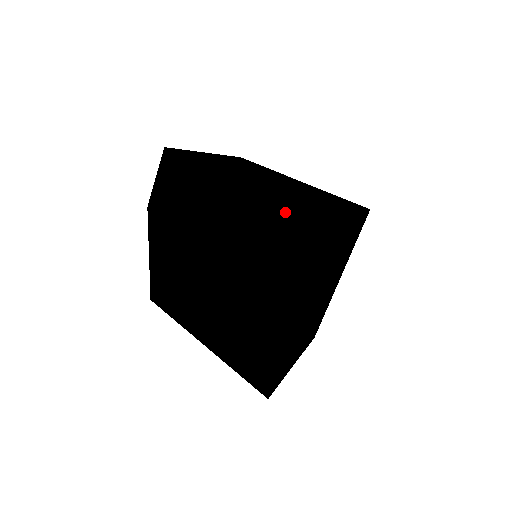
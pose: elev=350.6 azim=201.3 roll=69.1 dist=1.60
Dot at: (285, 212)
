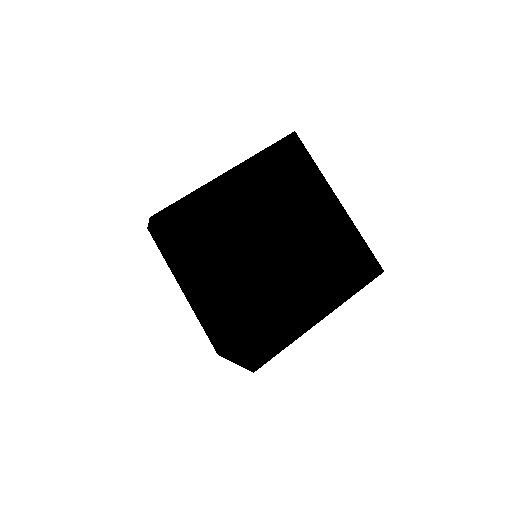
Dot at: (223, 331)
